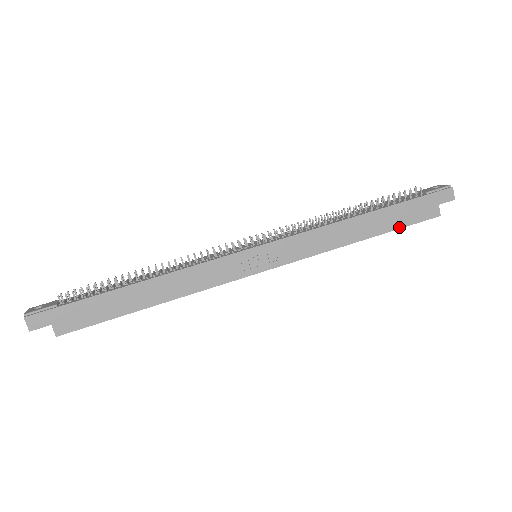
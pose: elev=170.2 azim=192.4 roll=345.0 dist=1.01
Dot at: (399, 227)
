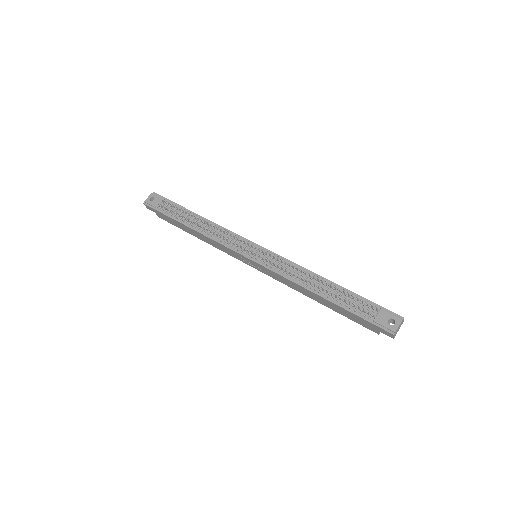
Dot at: occluded
